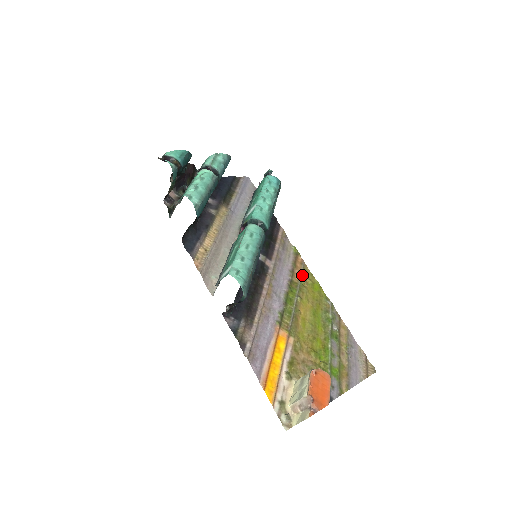
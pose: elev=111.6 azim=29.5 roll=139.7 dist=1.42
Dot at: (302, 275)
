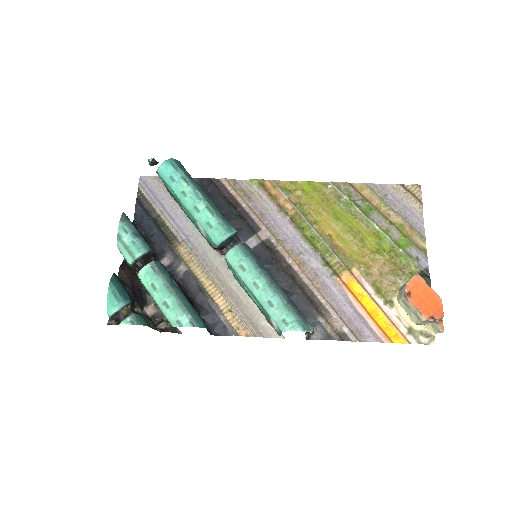
Dot at: (288, 198)
